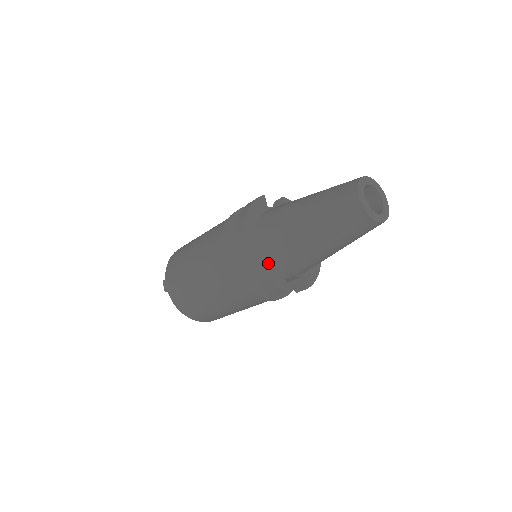
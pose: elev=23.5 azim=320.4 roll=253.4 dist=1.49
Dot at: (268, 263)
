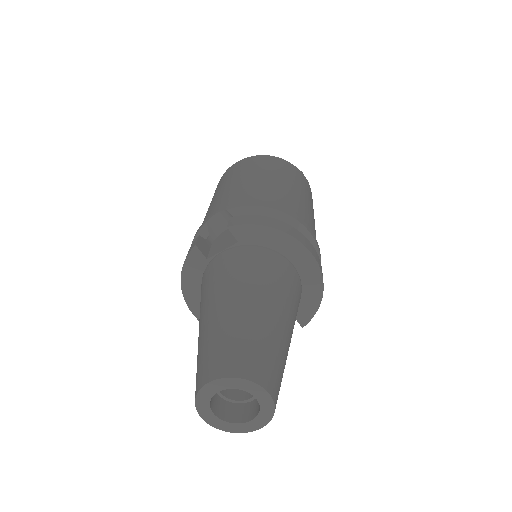
Dot at: occluded
